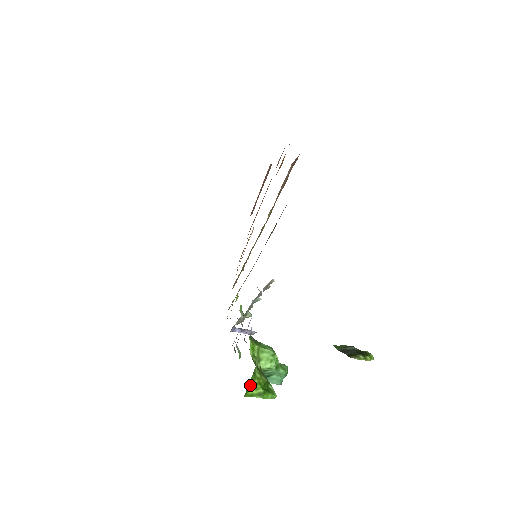
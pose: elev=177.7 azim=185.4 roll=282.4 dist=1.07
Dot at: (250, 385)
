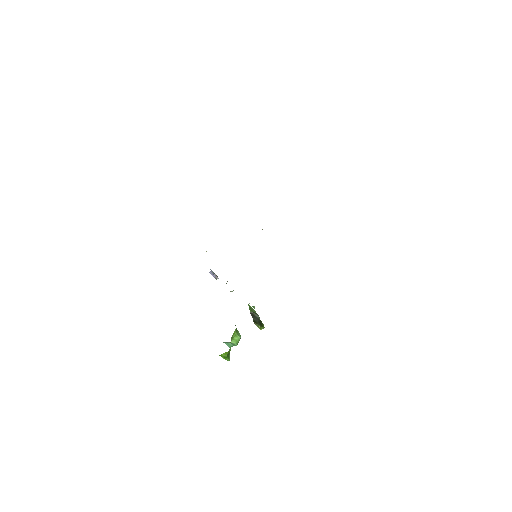
Dot at: (224, 353)
